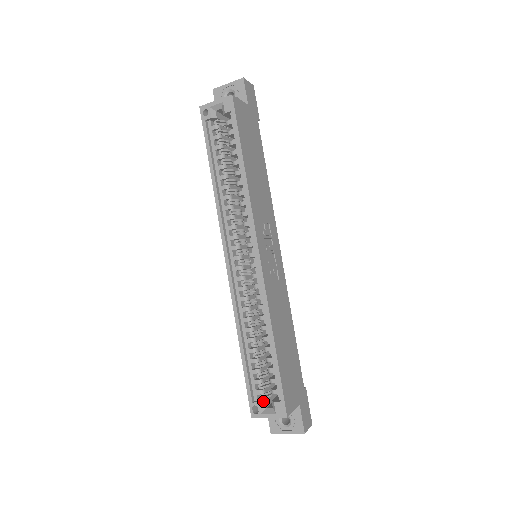
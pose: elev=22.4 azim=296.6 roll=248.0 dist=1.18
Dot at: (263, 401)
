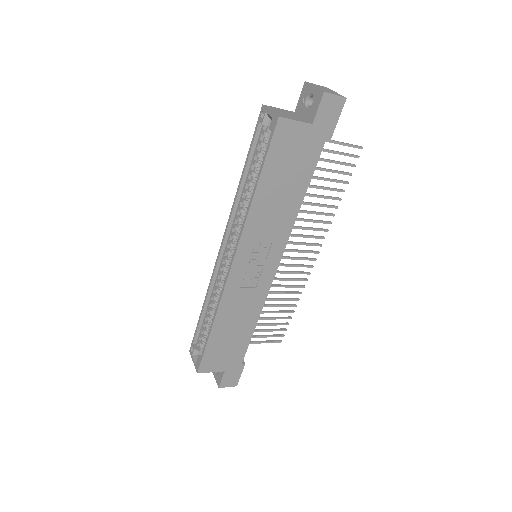
Dot at: (197, 350)
